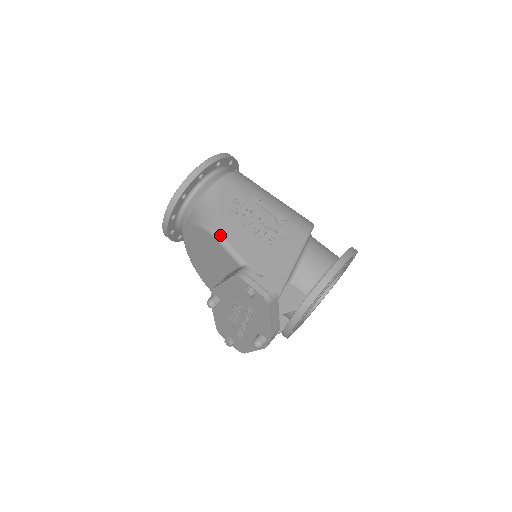
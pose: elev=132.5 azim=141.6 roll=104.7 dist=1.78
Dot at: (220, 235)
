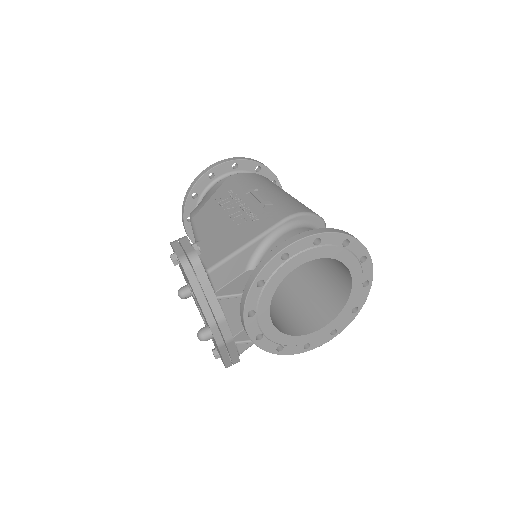
Dot at: (193, 217)
